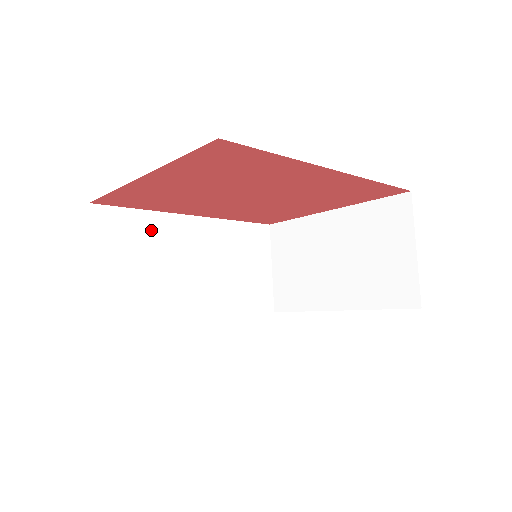
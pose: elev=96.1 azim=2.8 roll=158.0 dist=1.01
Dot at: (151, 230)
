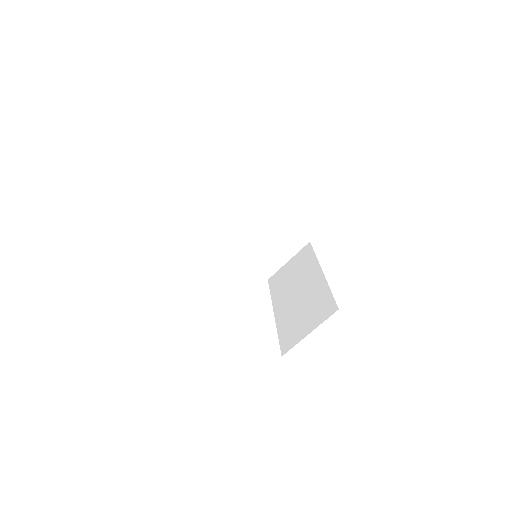
Dot at: occluded
